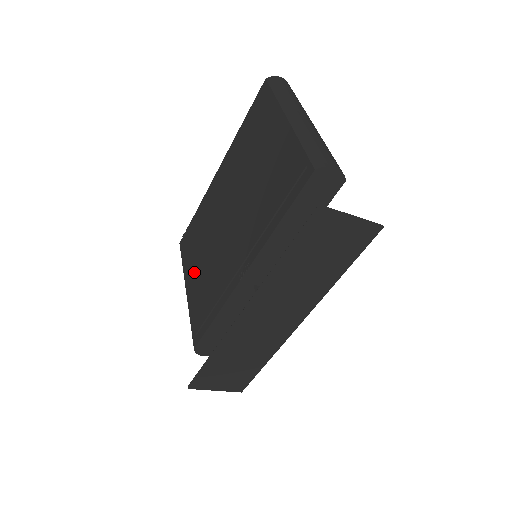
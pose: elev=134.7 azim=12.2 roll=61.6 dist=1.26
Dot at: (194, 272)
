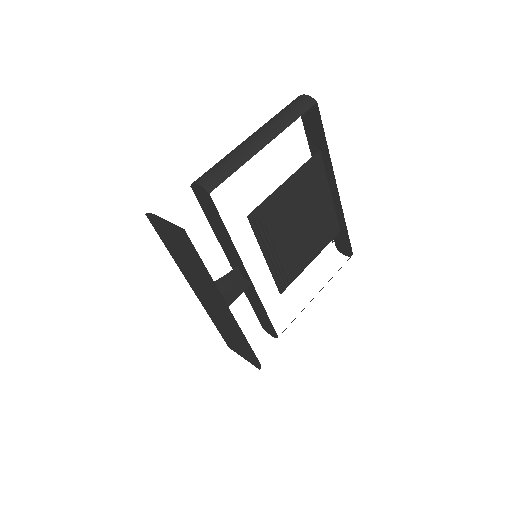
Dot at: occluded
